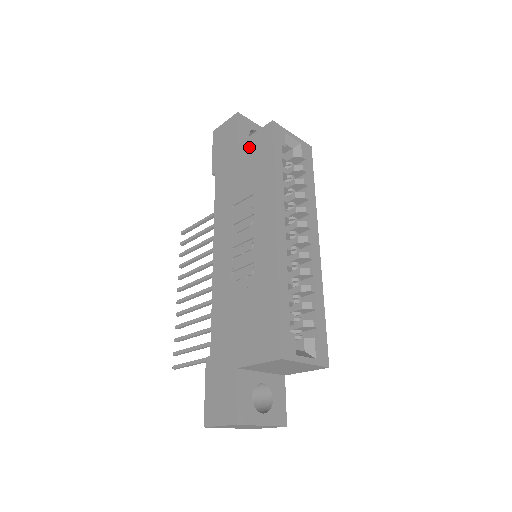
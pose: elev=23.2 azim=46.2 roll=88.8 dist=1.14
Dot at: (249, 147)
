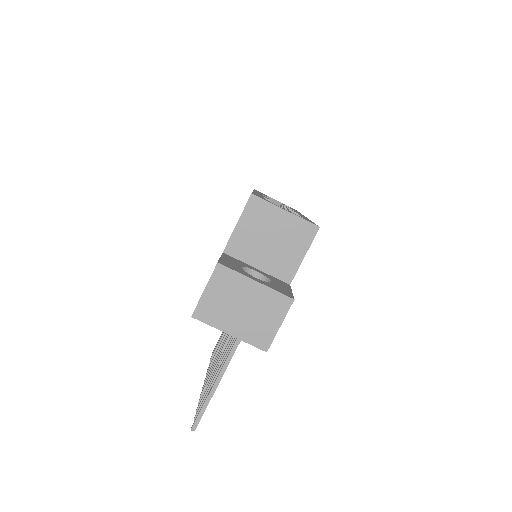
Dot at: occluded
